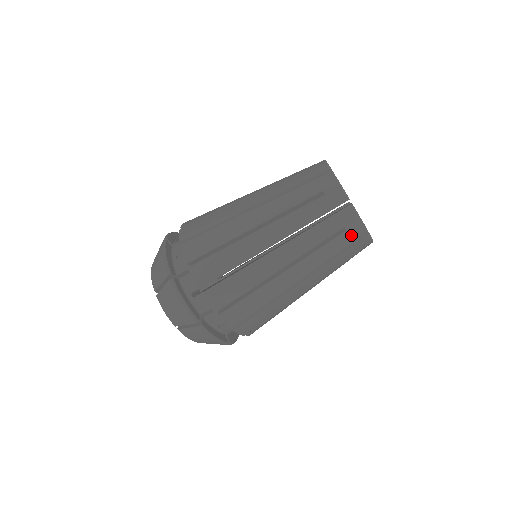
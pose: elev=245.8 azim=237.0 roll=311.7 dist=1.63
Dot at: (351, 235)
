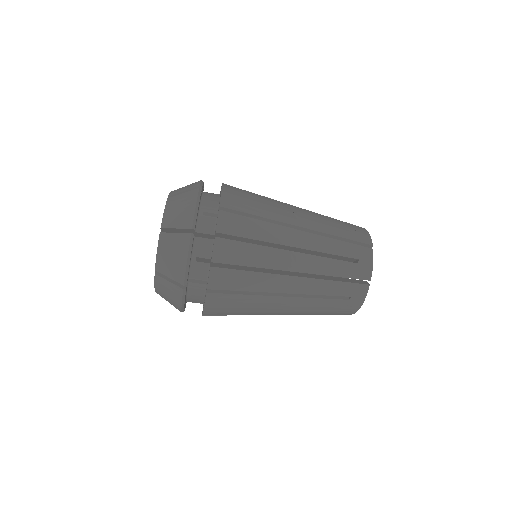
Dot at: (359, 271)
